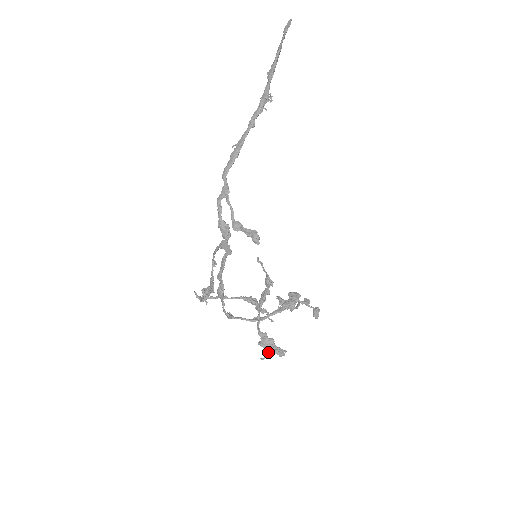
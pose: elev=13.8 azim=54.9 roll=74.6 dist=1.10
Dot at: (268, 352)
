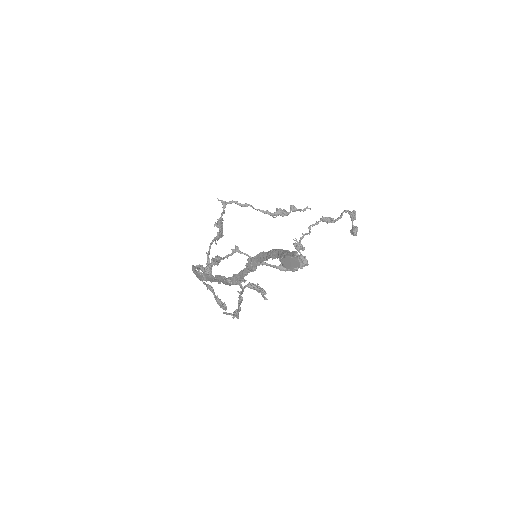
Dot at: occluded
